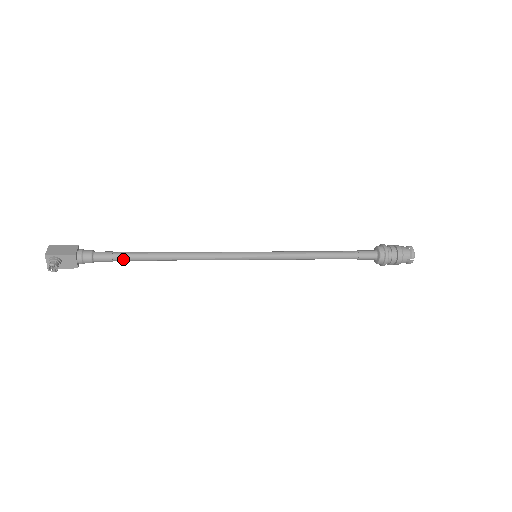
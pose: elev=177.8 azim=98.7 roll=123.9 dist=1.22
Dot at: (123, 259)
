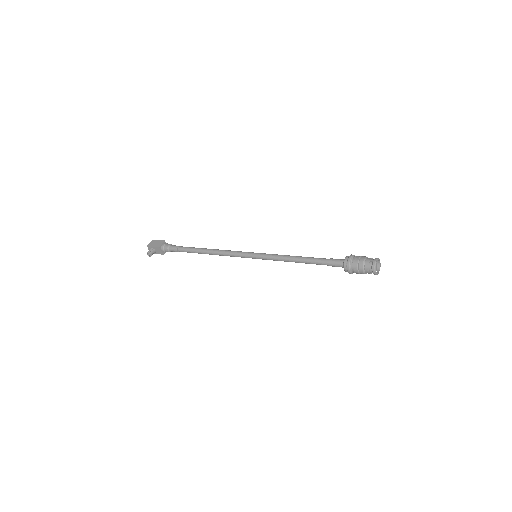
Dot at: (183, 251)
